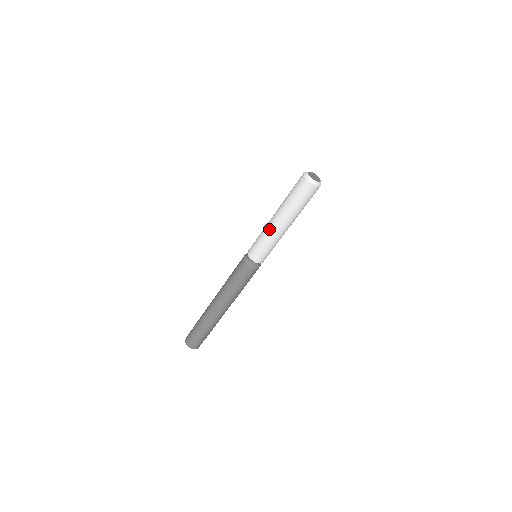
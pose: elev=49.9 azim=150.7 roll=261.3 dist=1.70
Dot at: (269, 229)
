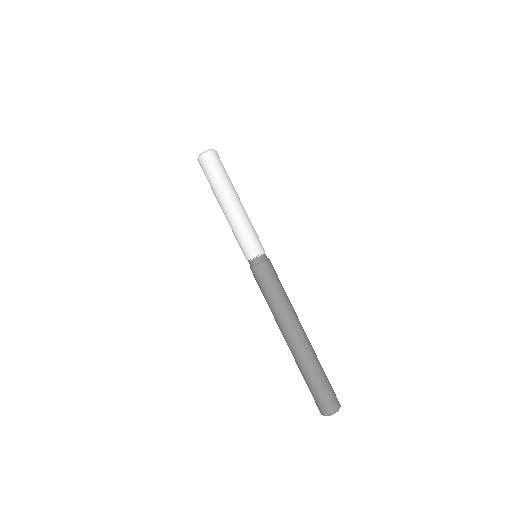
Dot at: (228, 221)
